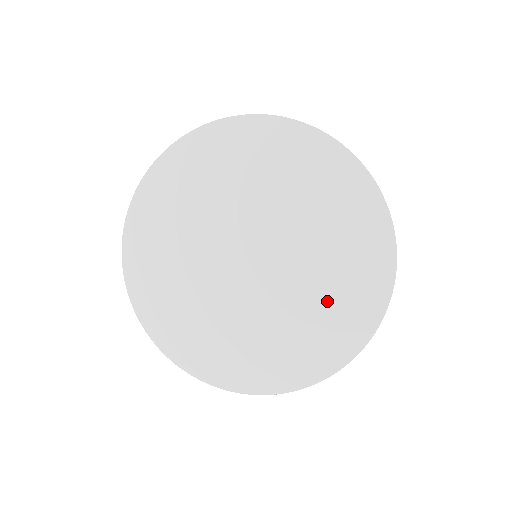
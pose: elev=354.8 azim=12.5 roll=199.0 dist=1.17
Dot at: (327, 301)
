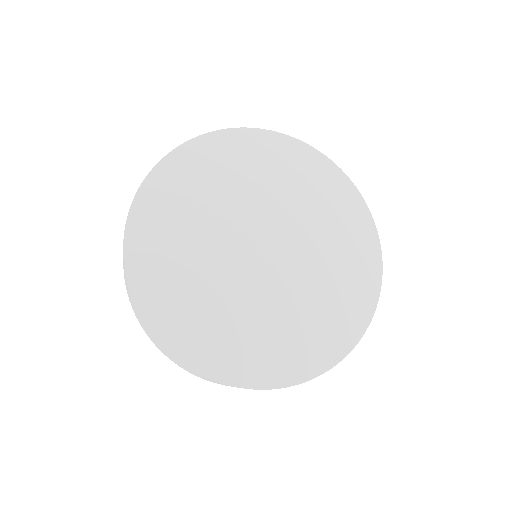
Dot at: (325, 303)
